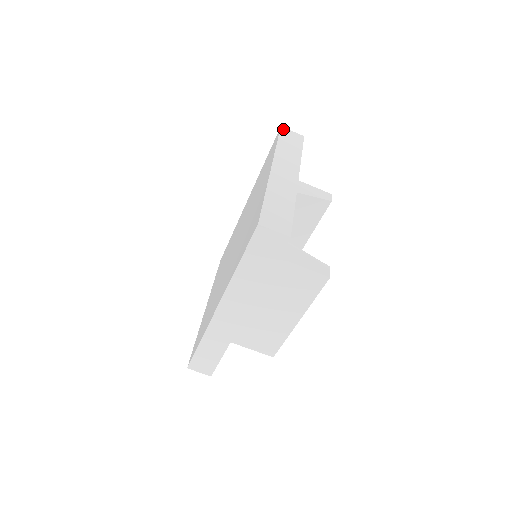
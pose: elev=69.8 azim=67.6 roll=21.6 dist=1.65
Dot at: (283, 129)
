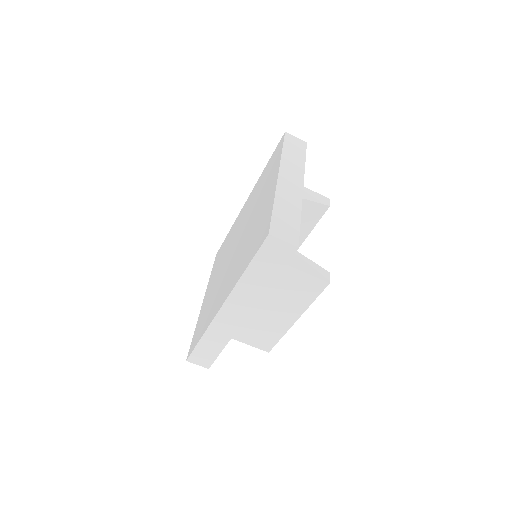
Dot at: (287, 135)
